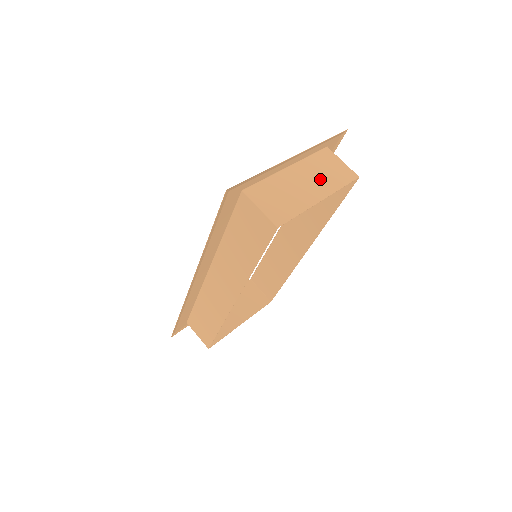
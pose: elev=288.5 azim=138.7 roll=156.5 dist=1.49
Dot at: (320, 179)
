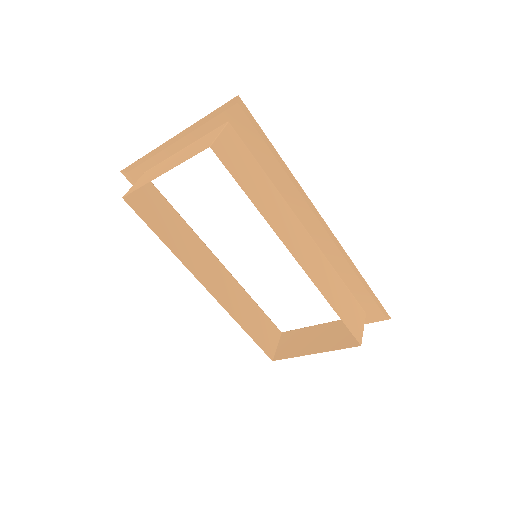
Dot at: (184, 156)
